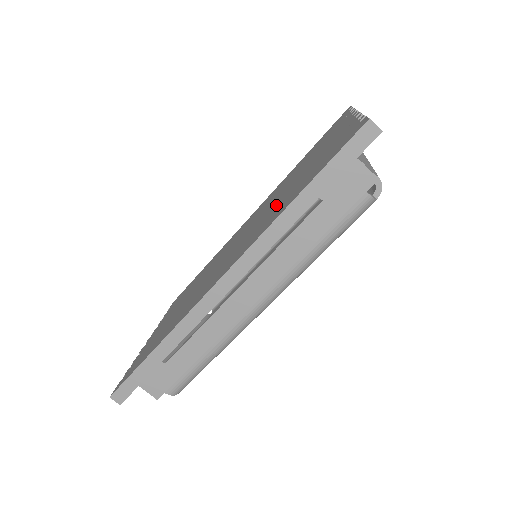
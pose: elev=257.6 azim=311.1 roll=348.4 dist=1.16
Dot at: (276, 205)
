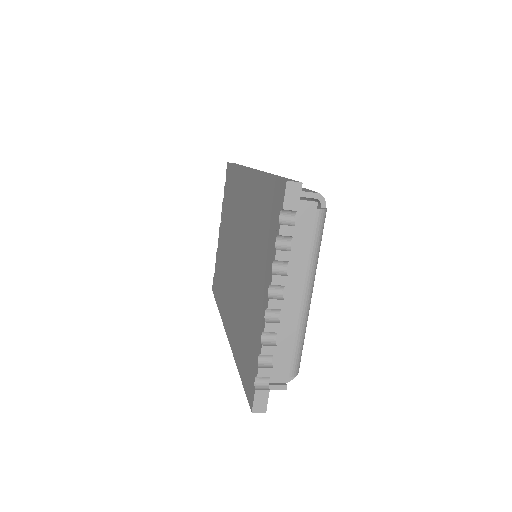
Dot at: (240, 303)
